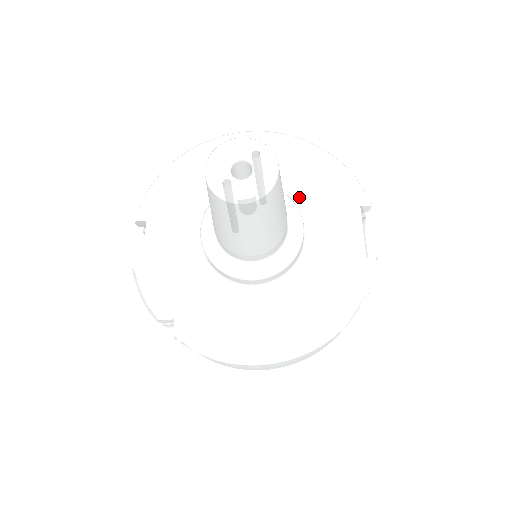
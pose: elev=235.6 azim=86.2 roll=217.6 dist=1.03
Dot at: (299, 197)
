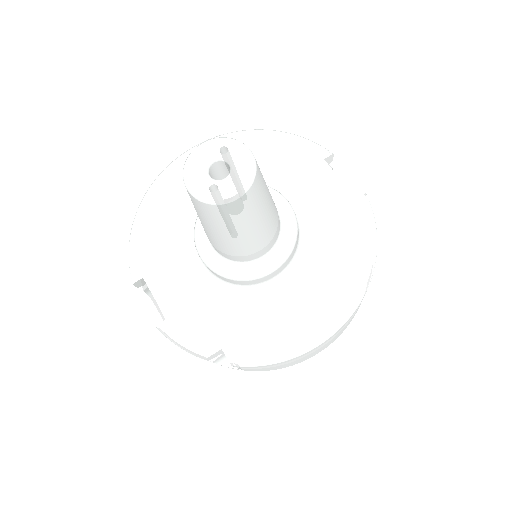
Dot at: (267, 181)
